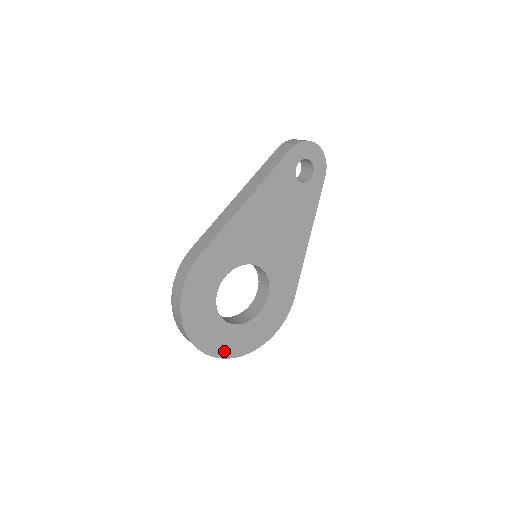
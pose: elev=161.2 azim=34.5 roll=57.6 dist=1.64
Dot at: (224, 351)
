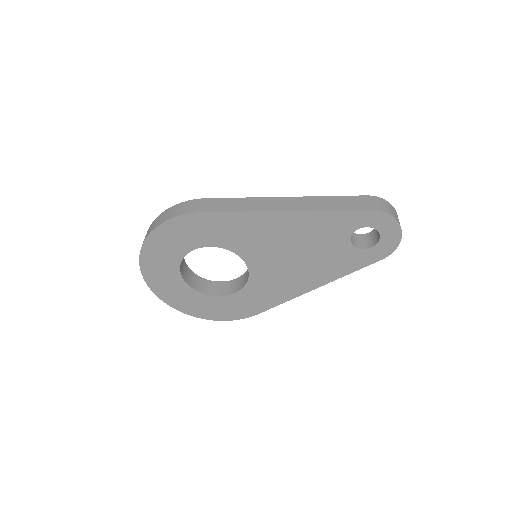
Dot at: (162, 292)
